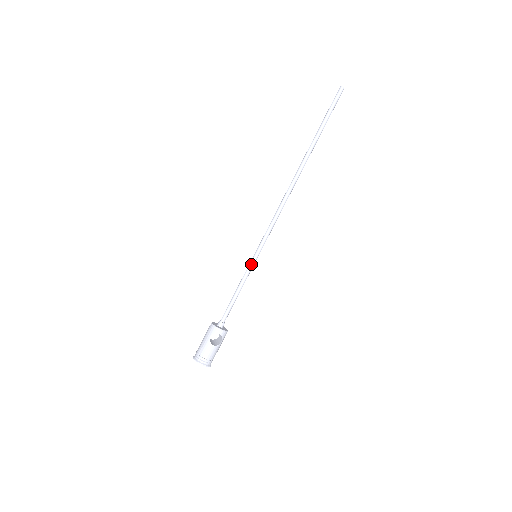
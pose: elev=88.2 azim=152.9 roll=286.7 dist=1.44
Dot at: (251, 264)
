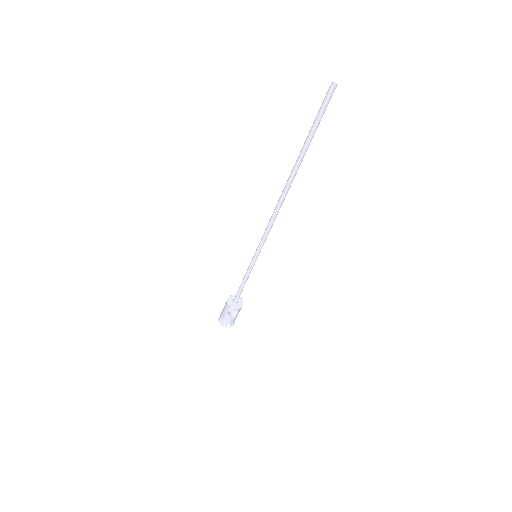
Dot at: (252, 263)
